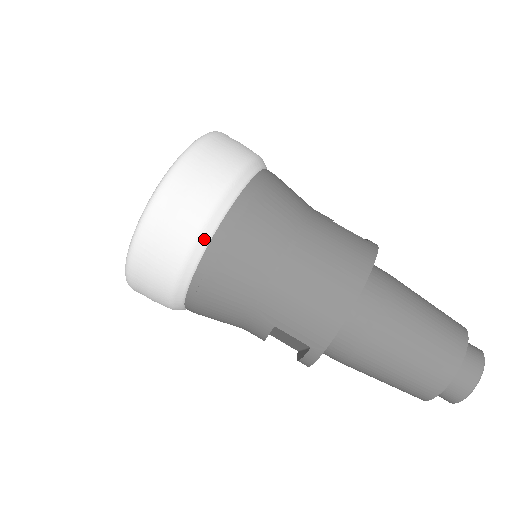
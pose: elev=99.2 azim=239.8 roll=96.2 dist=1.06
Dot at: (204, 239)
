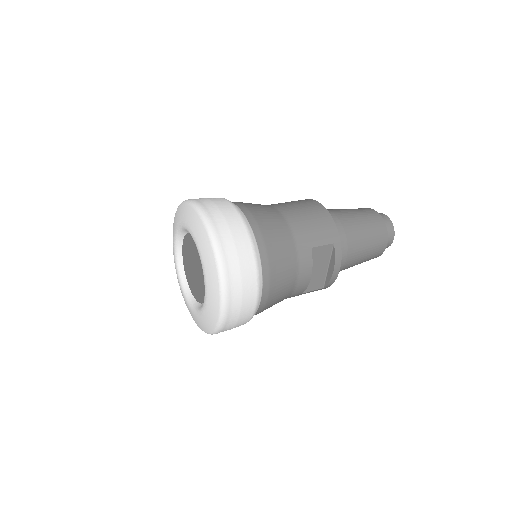
Dot at: (246, 221)
